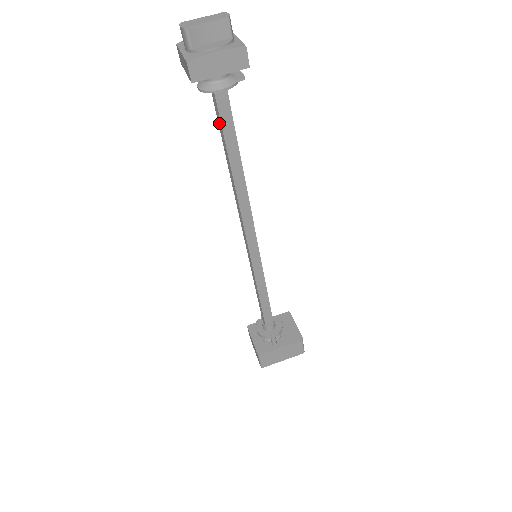
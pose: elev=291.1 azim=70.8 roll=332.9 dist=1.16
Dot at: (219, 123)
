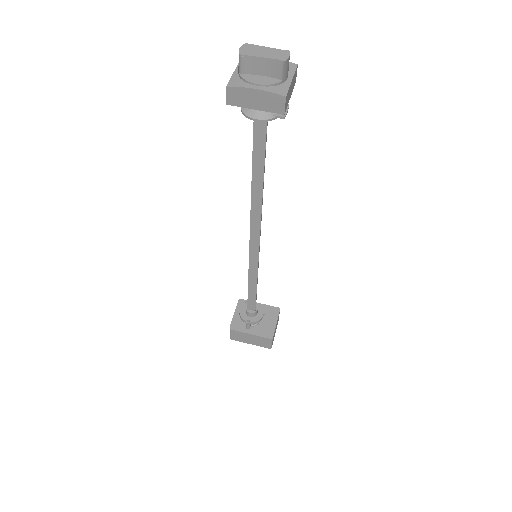
Dot at: (253, 141)
